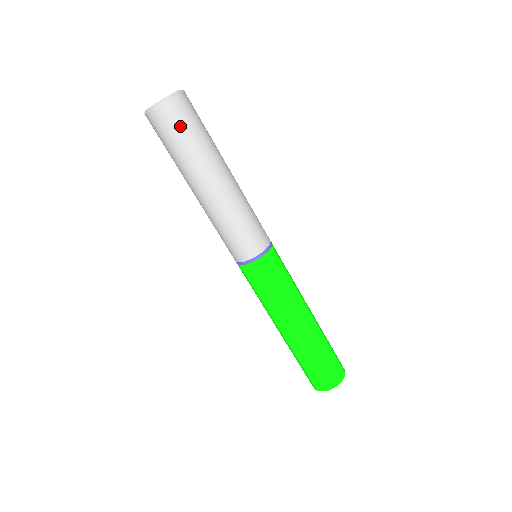
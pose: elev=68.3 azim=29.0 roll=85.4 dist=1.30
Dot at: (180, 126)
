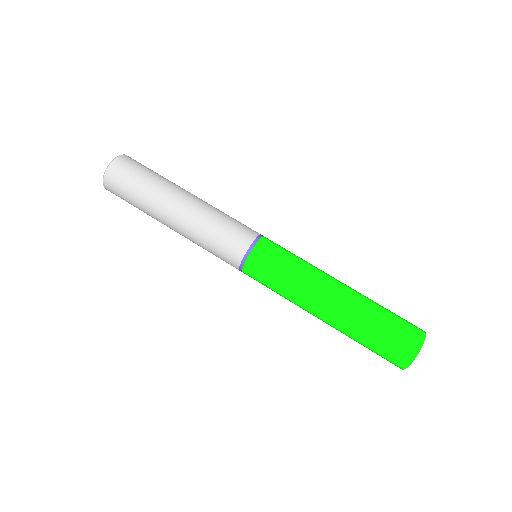
Dot at: (144, 166)
